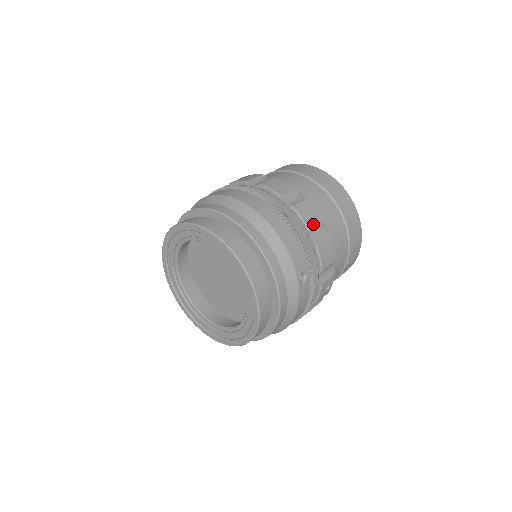
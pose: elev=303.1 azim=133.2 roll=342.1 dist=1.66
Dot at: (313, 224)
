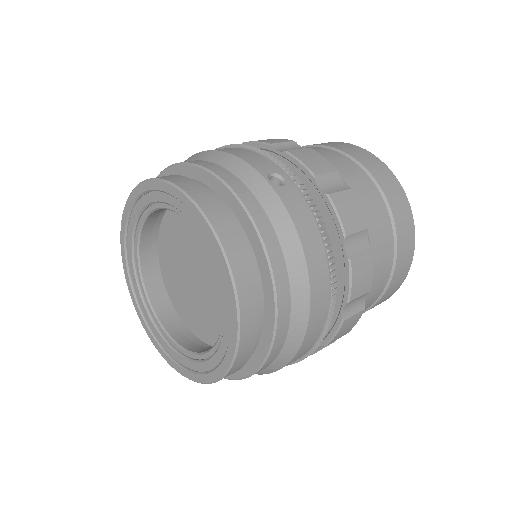
Dot at: (336, 339)
